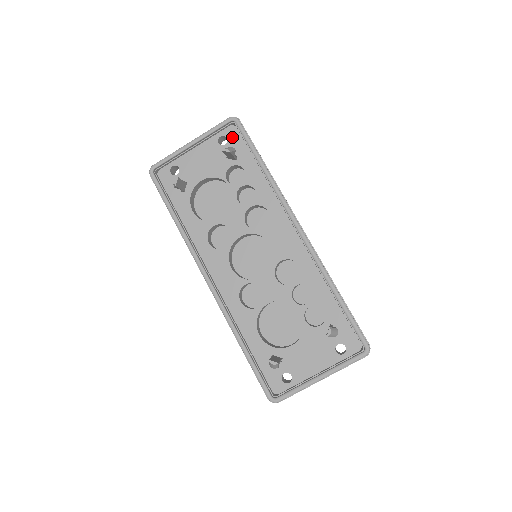
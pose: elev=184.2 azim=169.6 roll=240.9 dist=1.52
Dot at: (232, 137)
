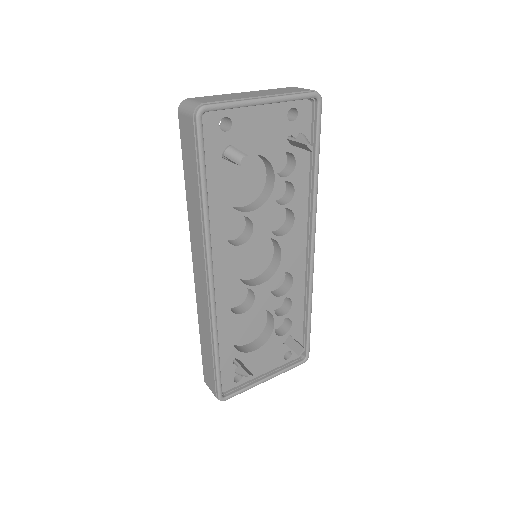
Dot at: (303, 116)
